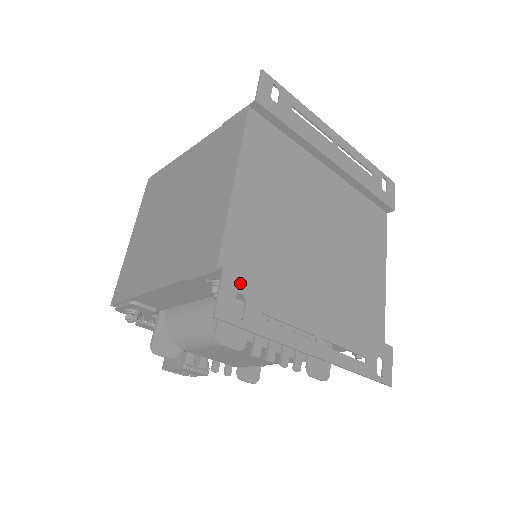
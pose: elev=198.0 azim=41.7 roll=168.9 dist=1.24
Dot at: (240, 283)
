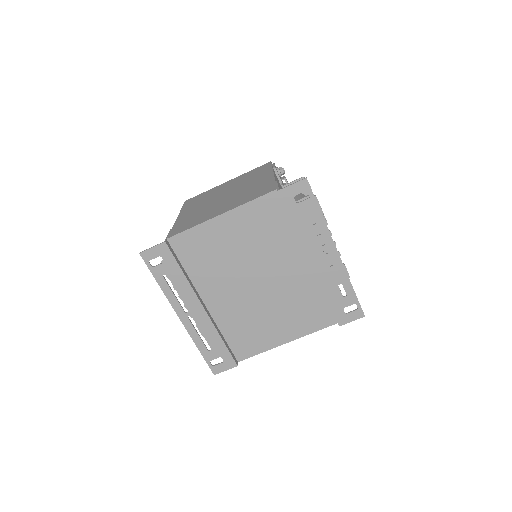
Dot at: (167, 254)
